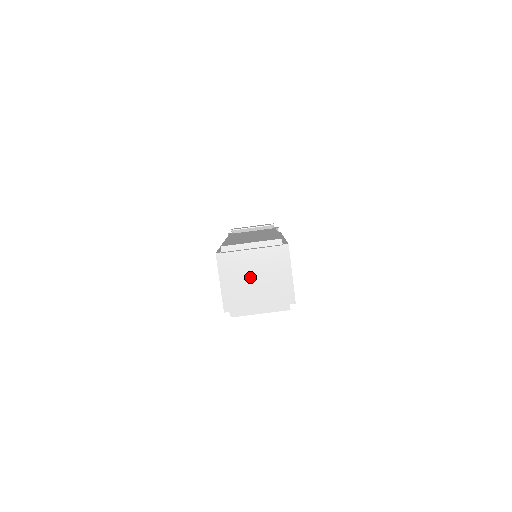
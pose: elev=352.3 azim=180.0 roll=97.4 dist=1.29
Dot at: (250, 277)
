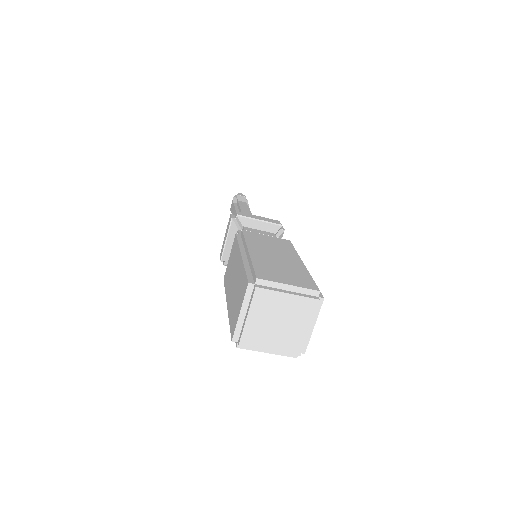
Dot at: (274, 319)
